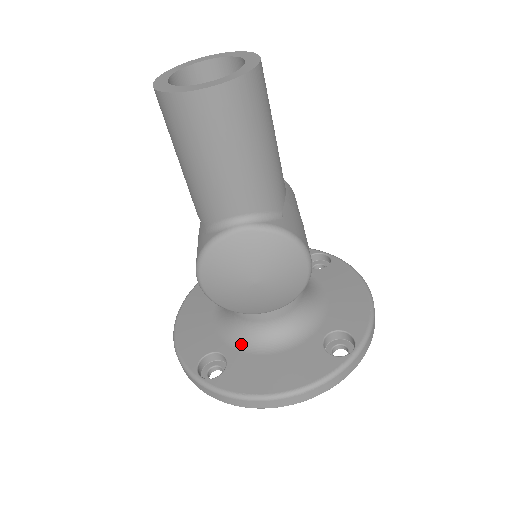
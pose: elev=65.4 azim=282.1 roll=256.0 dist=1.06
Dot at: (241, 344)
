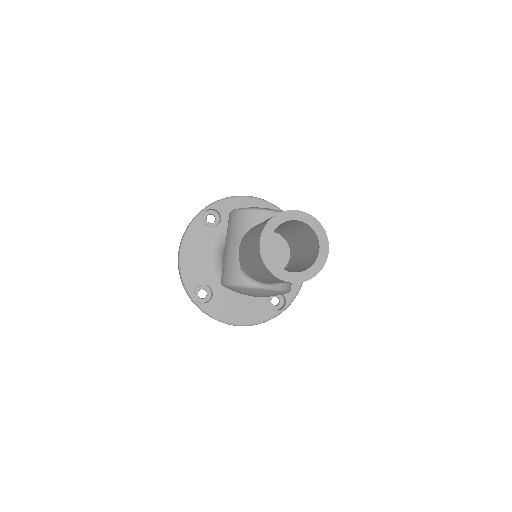
Dot at: occluded
